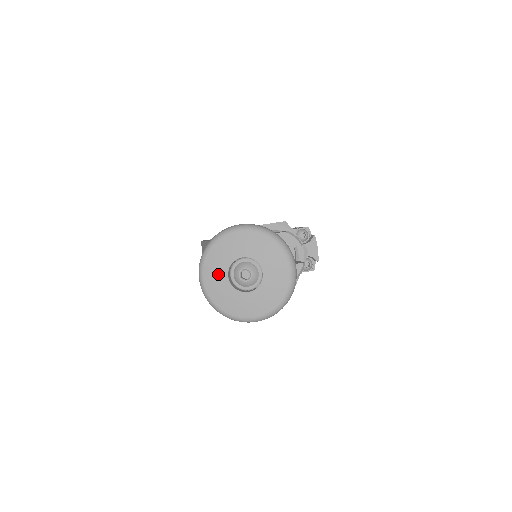
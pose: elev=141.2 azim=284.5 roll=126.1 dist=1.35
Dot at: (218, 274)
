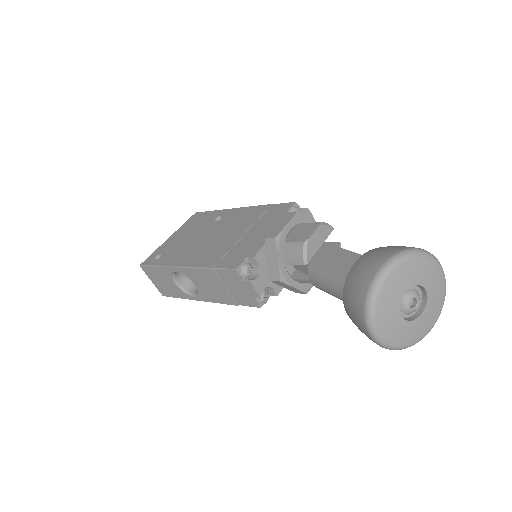
Dot at: (392, 319)
